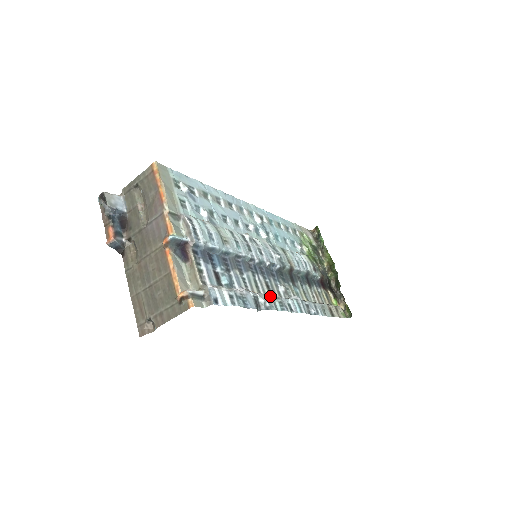
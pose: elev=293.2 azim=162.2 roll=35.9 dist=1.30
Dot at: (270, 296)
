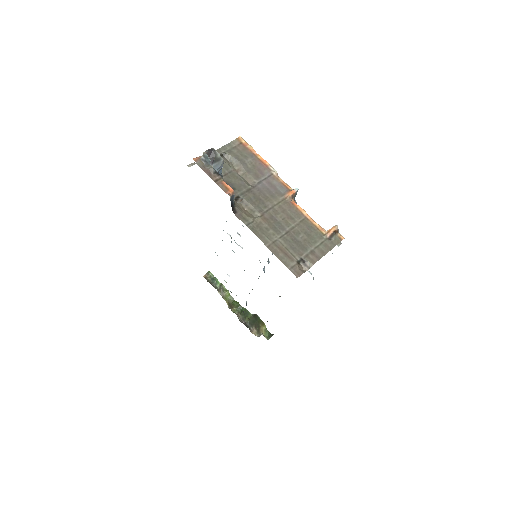
Dot at: occluded
